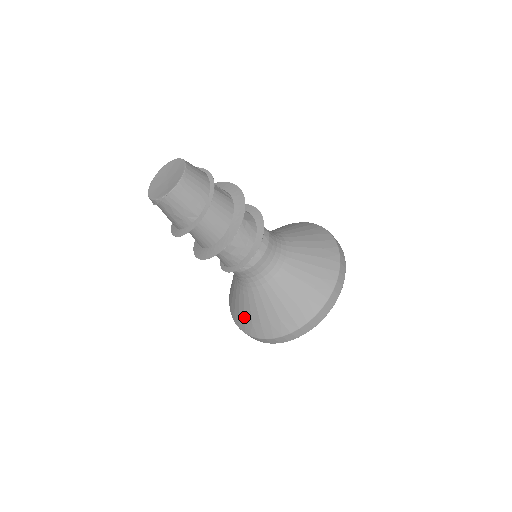
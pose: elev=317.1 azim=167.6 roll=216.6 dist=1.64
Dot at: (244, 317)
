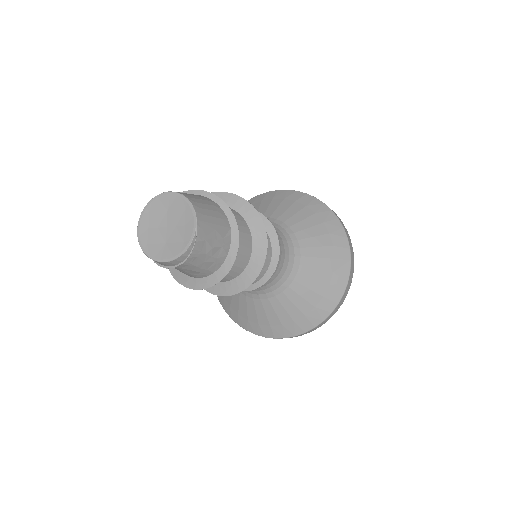
Dot at: (302, 314)
